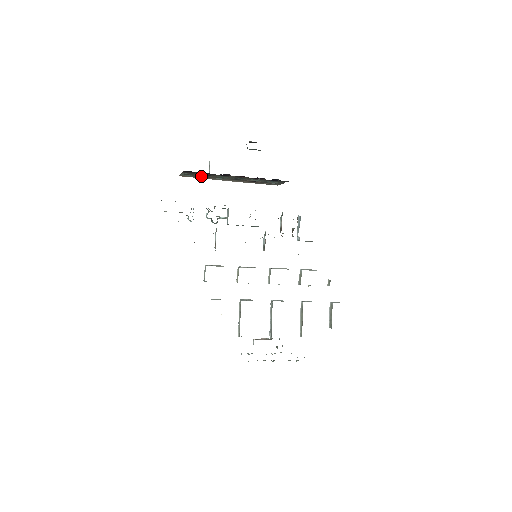
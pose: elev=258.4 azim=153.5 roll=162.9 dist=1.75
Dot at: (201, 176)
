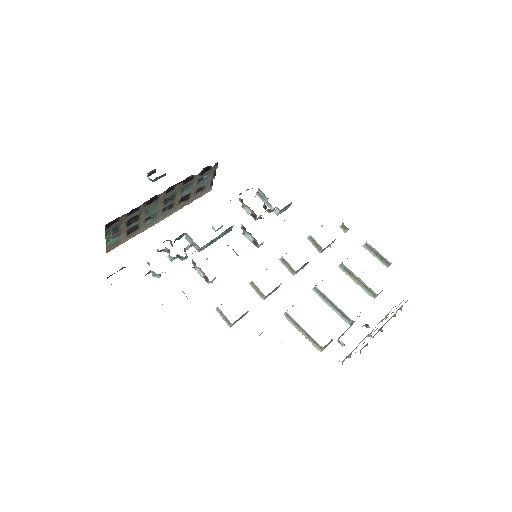
Dot at: (129, 231)
